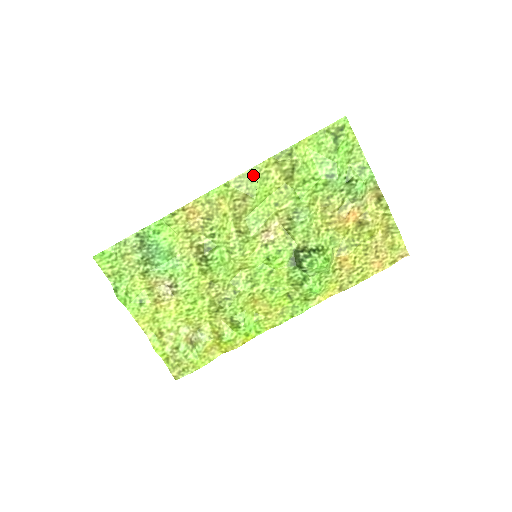
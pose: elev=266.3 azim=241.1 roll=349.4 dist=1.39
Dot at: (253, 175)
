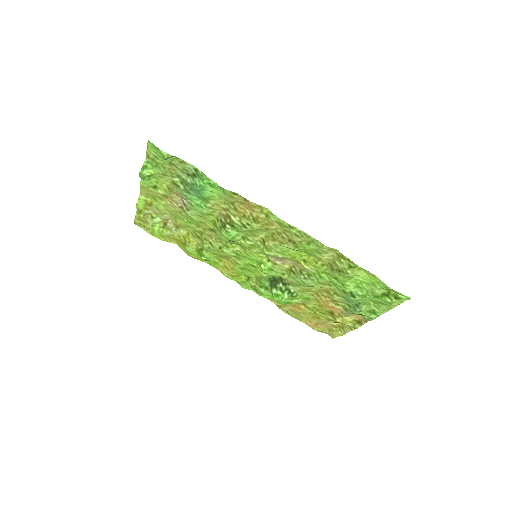
Dot at: (314, 244)
